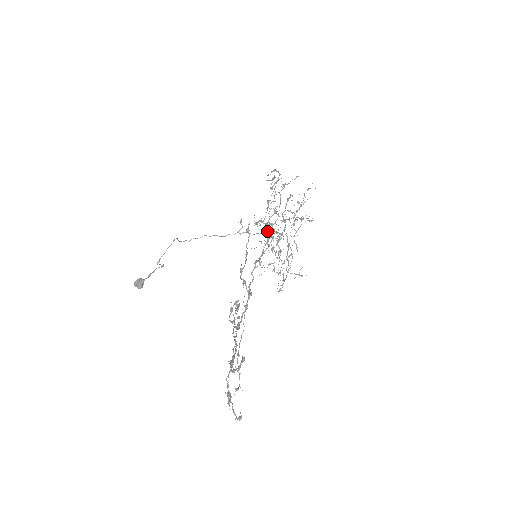
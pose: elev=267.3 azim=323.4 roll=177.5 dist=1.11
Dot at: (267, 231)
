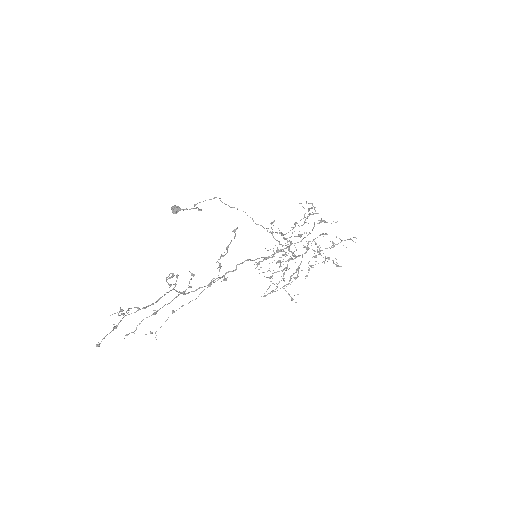
Dot at: occluded
